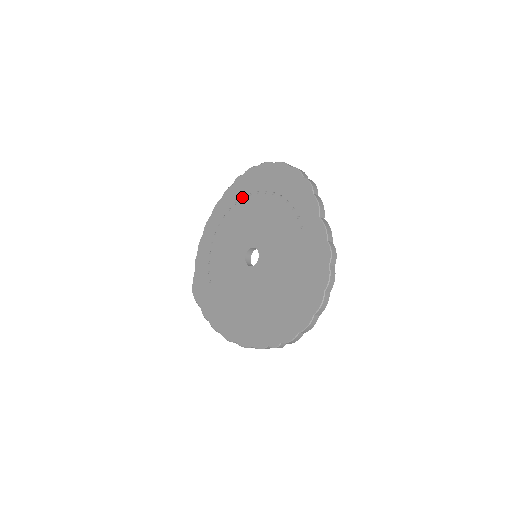
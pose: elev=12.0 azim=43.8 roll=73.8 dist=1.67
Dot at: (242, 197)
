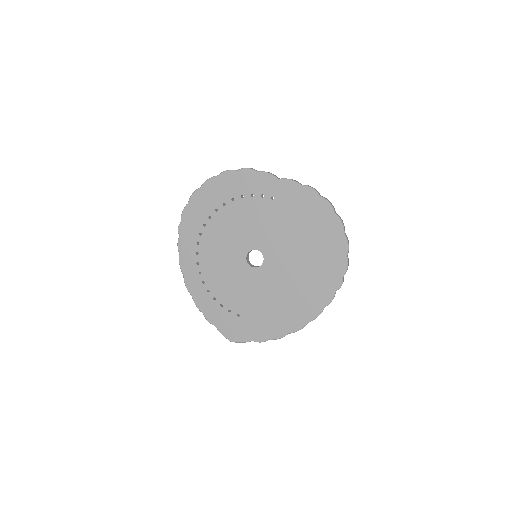
Dot at: (199, 235)
